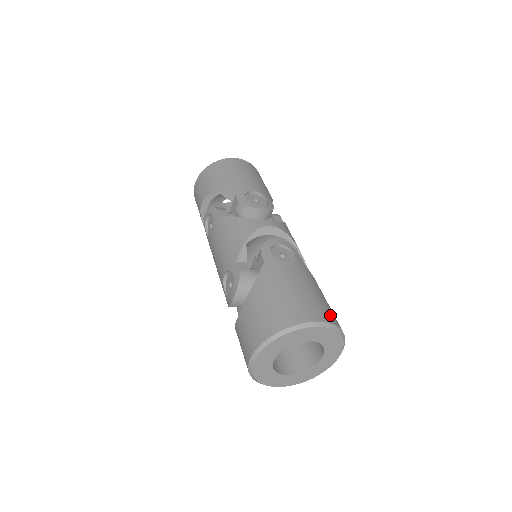
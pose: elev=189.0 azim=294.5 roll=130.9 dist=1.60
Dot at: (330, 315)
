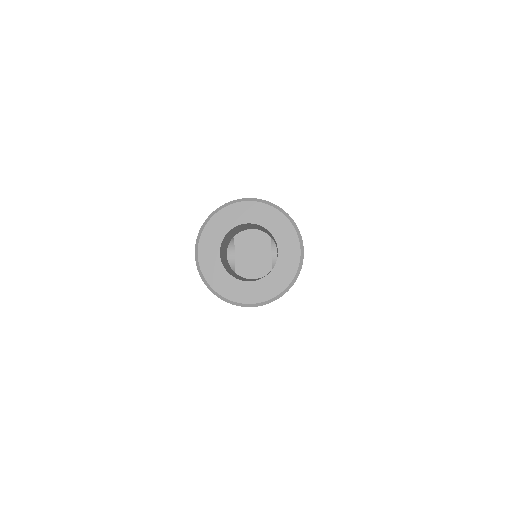
Dot at: occluded
